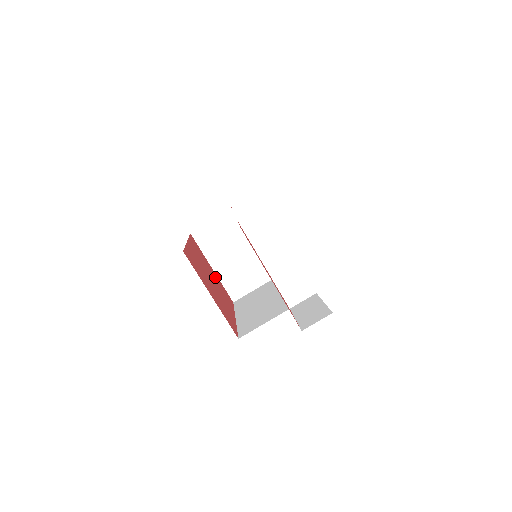
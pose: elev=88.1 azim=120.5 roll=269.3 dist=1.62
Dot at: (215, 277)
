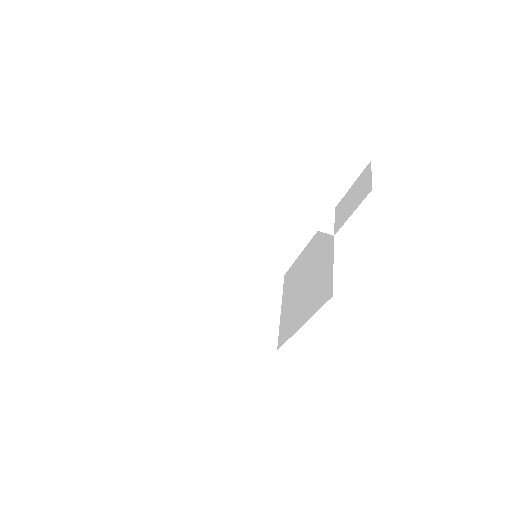
Dot at: occluded
